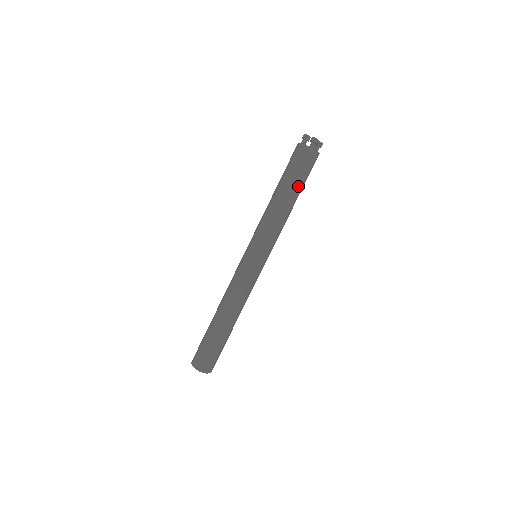
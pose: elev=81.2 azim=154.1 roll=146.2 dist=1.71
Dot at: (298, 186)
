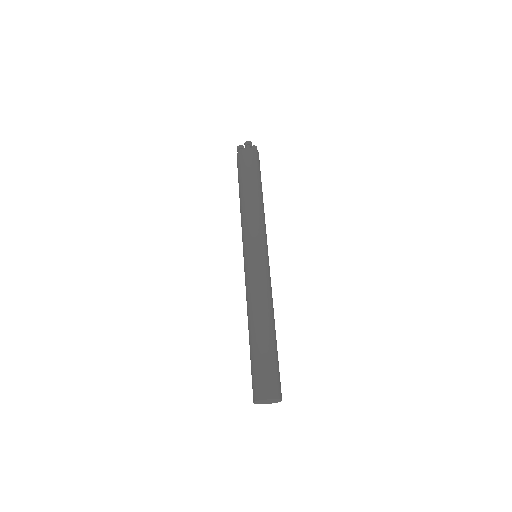
Dot at: (256, 179)
